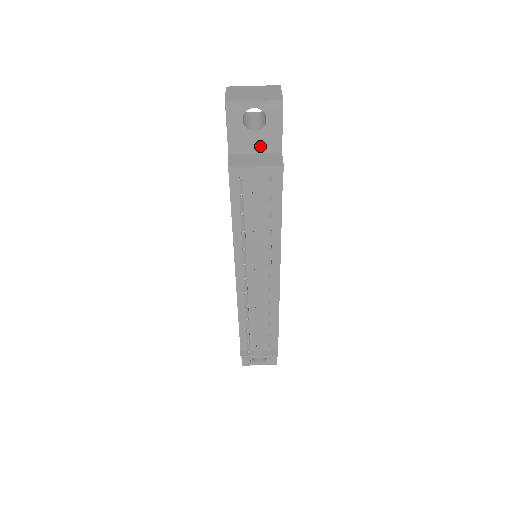
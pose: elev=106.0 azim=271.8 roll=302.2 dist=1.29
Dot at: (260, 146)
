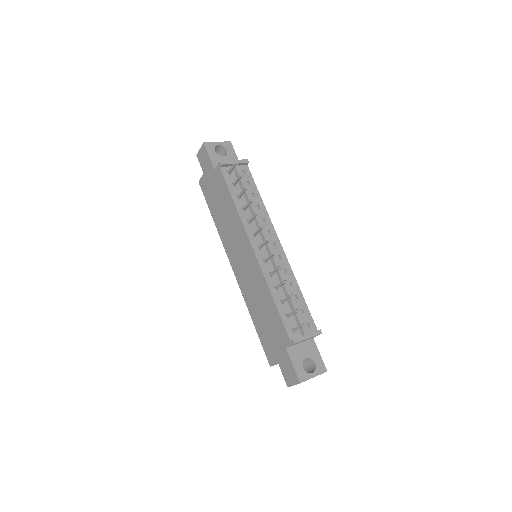
Dot at: occluded
